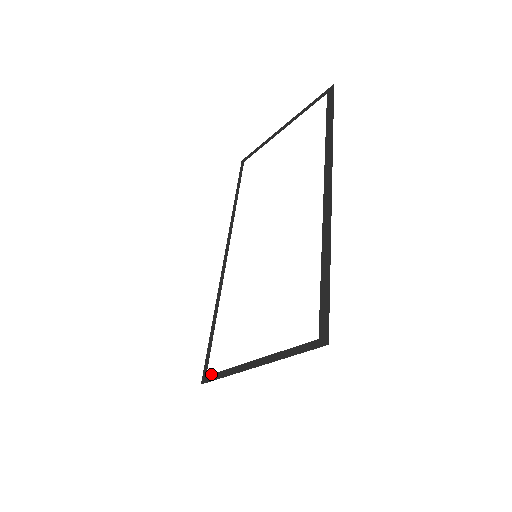
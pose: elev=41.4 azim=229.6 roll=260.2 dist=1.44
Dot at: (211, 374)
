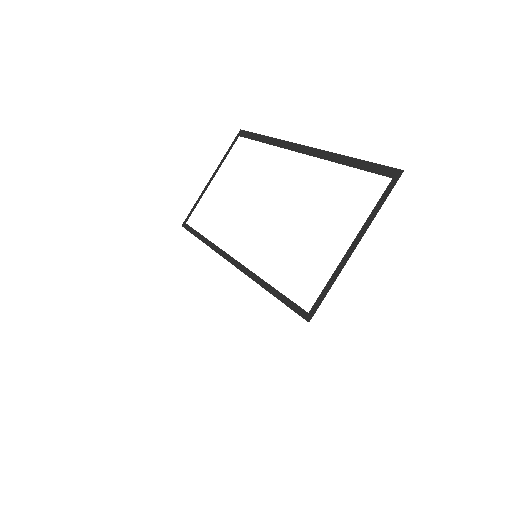
Dot at: (313, 305)
